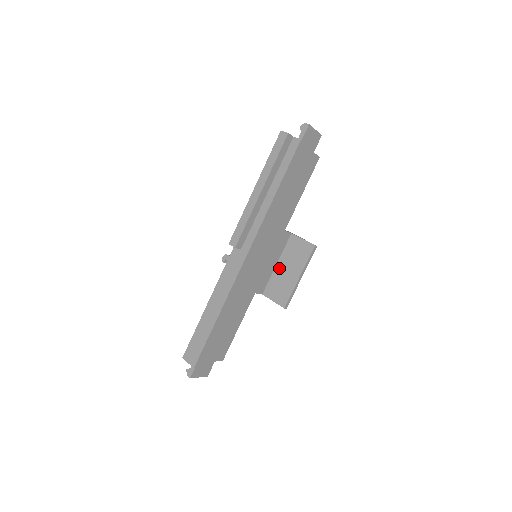
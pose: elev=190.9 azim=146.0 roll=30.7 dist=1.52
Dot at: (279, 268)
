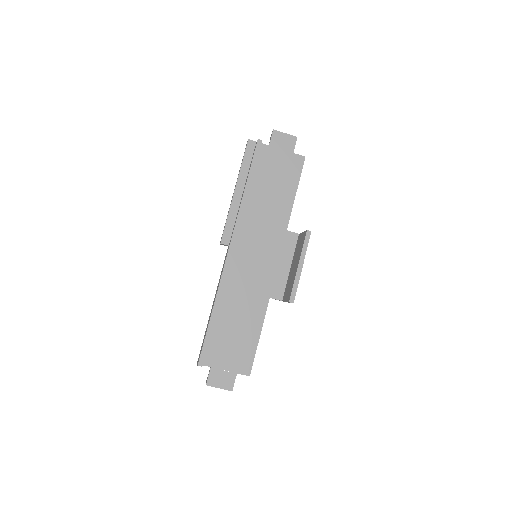
Dot at: (291, 269)
